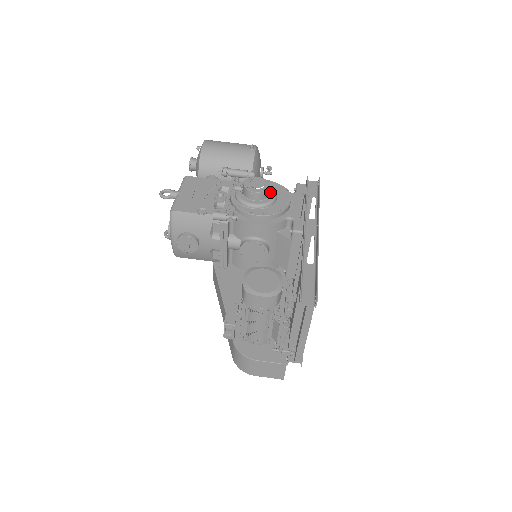
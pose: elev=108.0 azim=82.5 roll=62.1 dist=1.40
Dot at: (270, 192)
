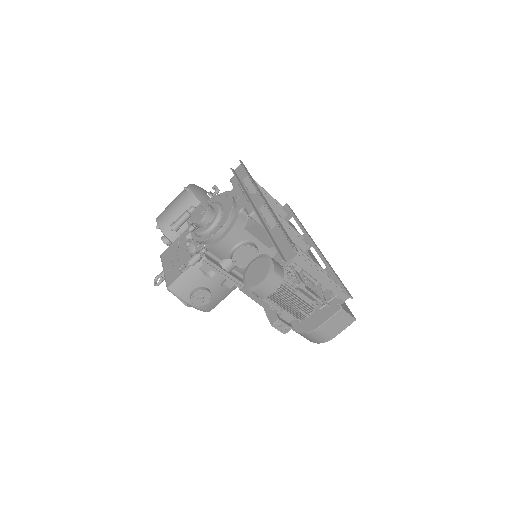
Dot at: (214, 207)
